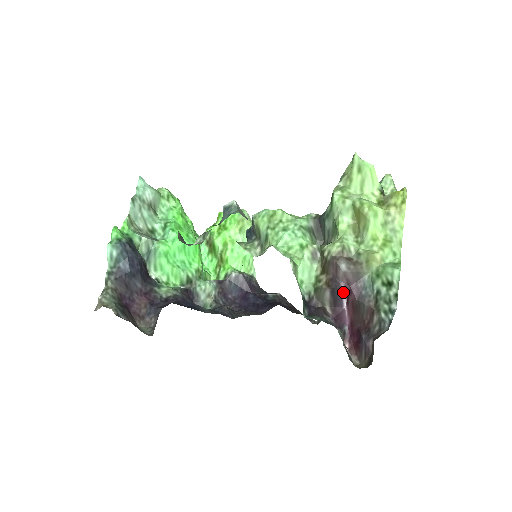
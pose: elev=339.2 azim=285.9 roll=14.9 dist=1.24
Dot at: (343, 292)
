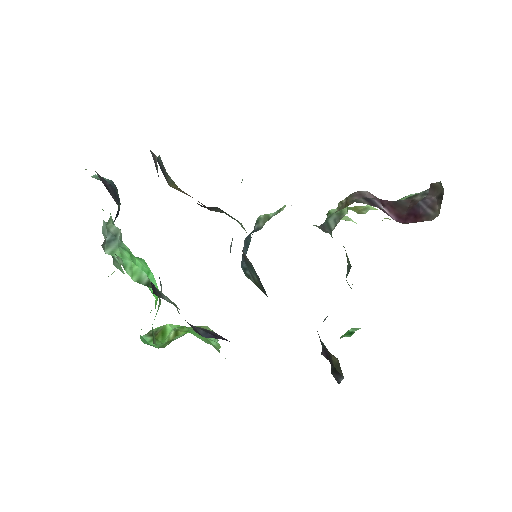
Dot at: (375, 201)
